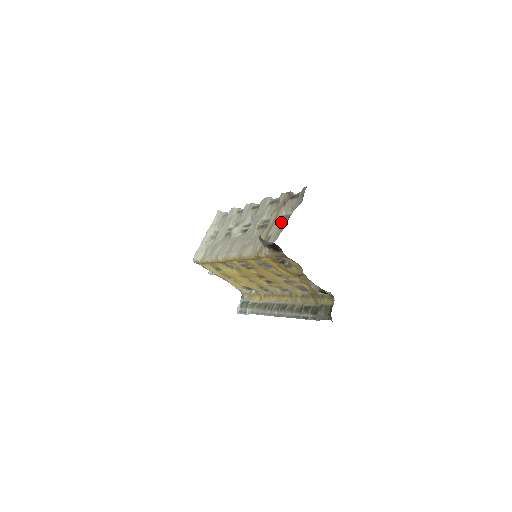
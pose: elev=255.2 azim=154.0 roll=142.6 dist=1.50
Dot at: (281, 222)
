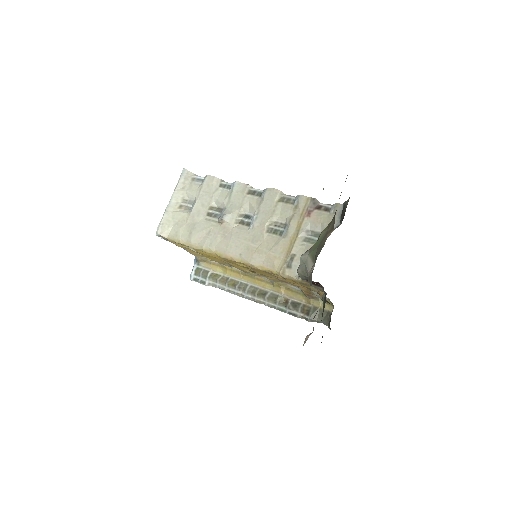
Dot at: (307, 239)
